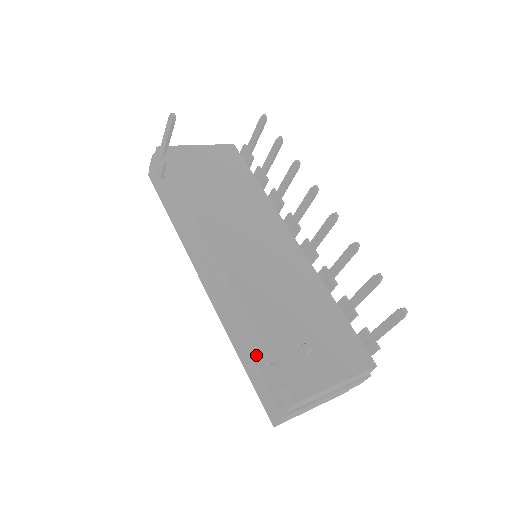
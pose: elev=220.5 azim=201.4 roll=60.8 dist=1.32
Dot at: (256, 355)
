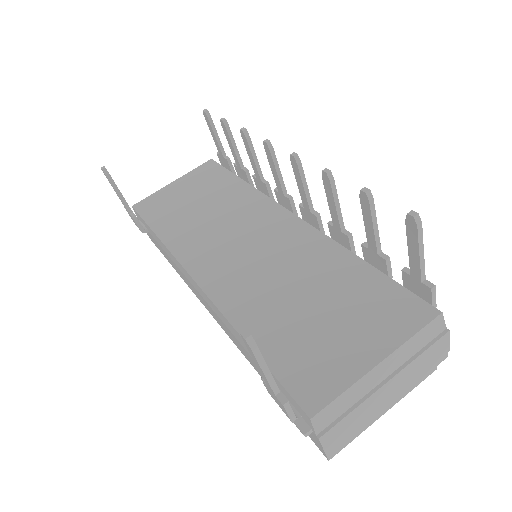
Dot at: occluded
